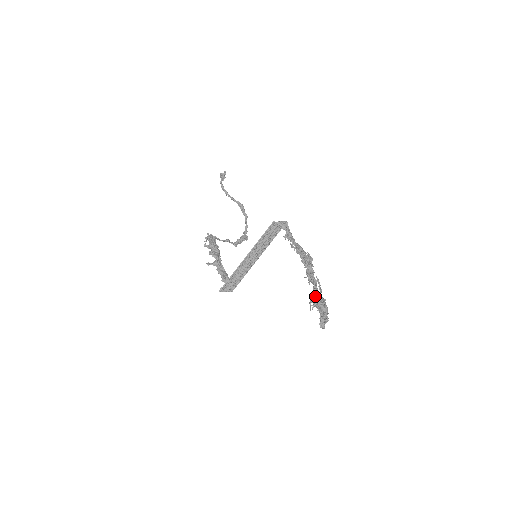
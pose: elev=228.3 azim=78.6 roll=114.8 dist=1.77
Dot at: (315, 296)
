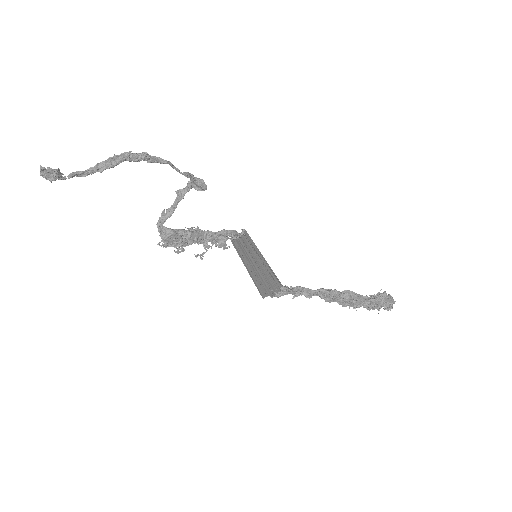
Dot at: (370, 298)
